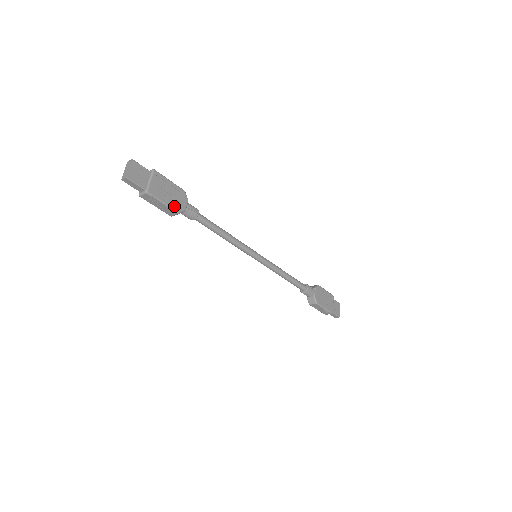
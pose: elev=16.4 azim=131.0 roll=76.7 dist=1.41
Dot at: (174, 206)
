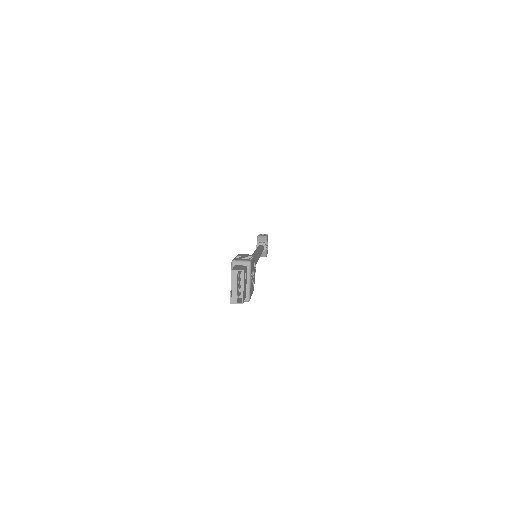
Dot at: (253, 287)
